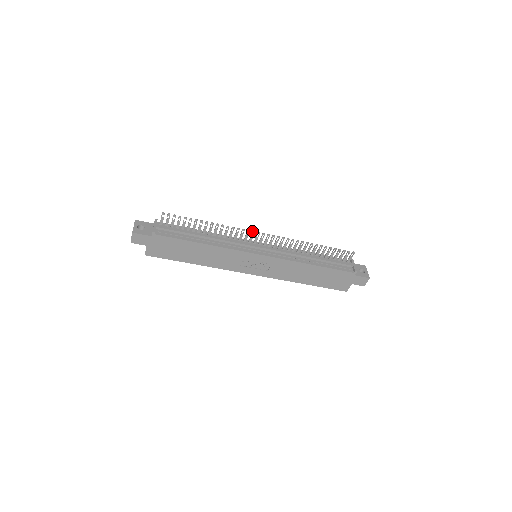
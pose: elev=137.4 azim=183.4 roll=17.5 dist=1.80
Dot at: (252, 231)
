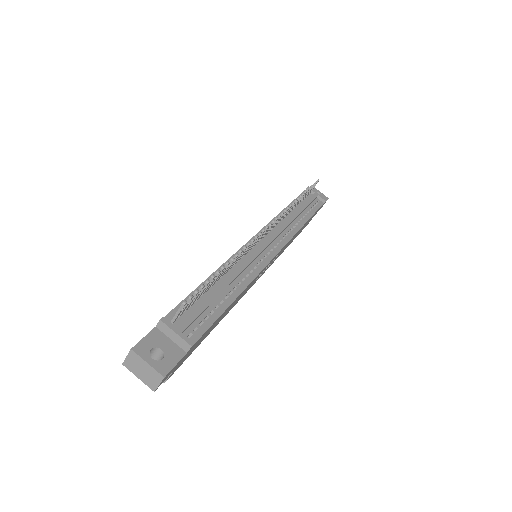
Dot at: (262, 231)
